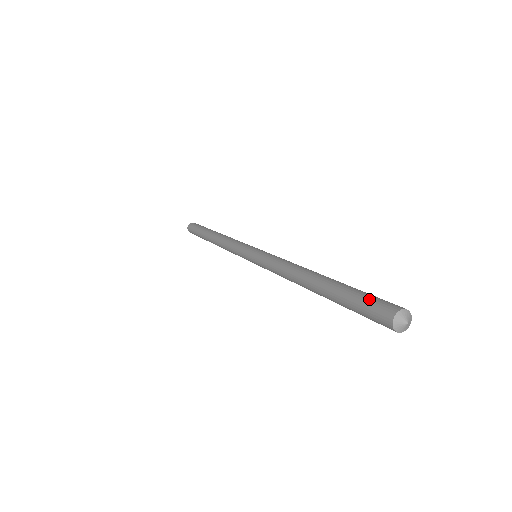
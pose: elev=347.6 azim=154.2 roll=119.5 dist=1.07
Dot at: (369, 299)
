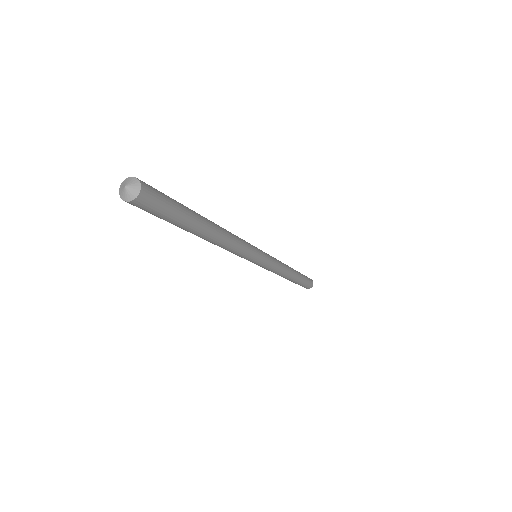
Dot at: occluded
